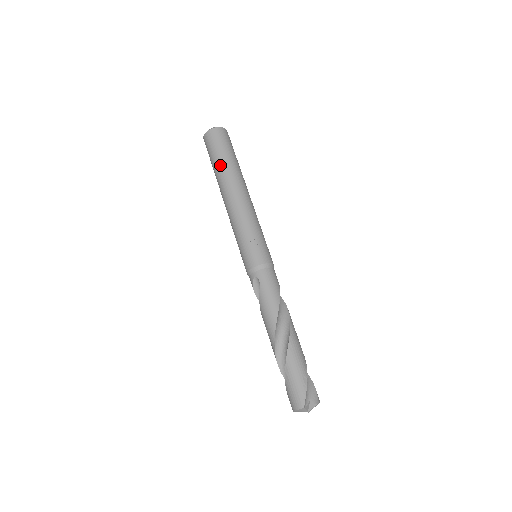
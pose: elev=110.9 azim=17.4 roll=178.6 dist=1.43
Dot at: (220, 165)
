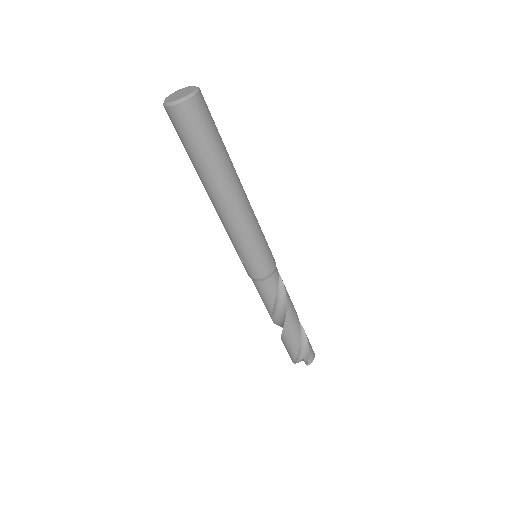
Dot at: (192, 163)
